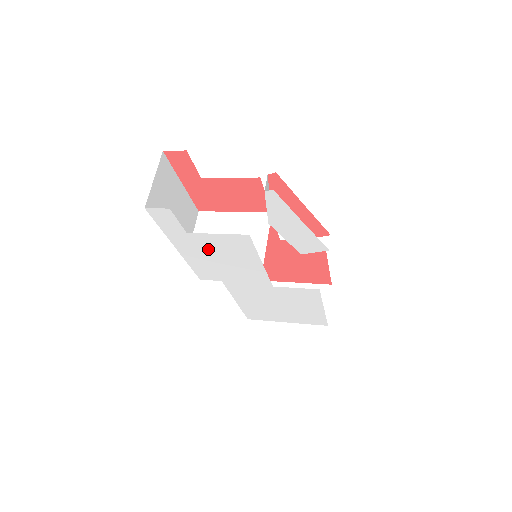
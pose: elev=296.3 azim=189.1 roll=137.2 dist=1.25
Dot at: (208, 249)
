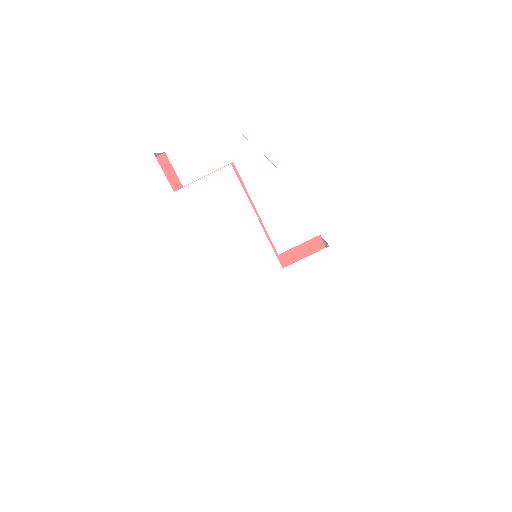
Dot at: (199, 216)
